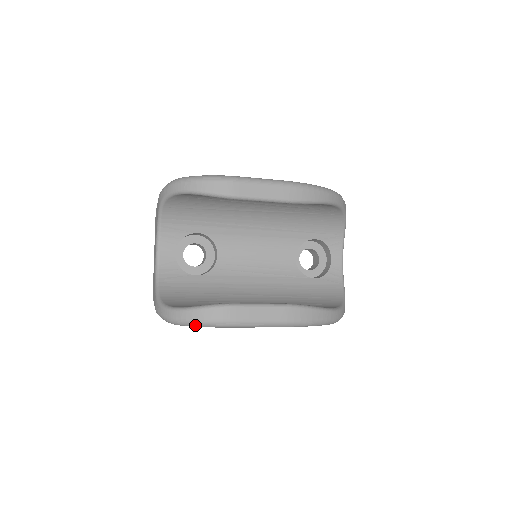
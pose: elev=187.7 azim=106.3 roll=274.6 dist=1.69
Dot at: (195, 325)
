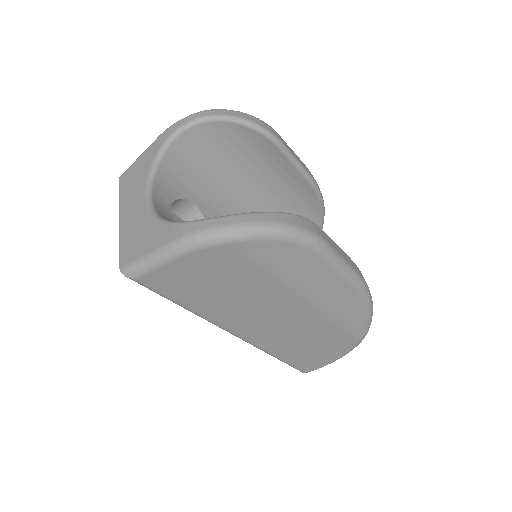
Dot at: (282, 233)
